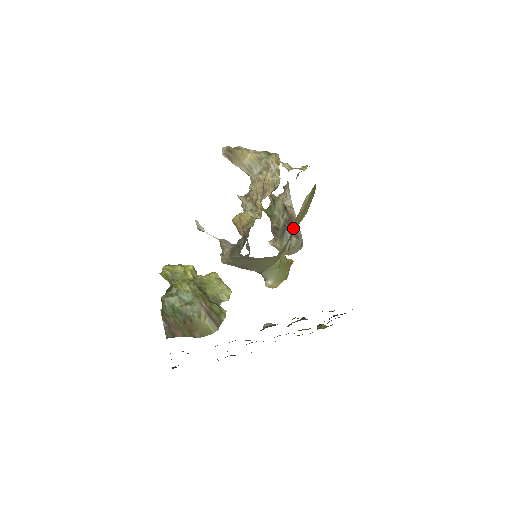
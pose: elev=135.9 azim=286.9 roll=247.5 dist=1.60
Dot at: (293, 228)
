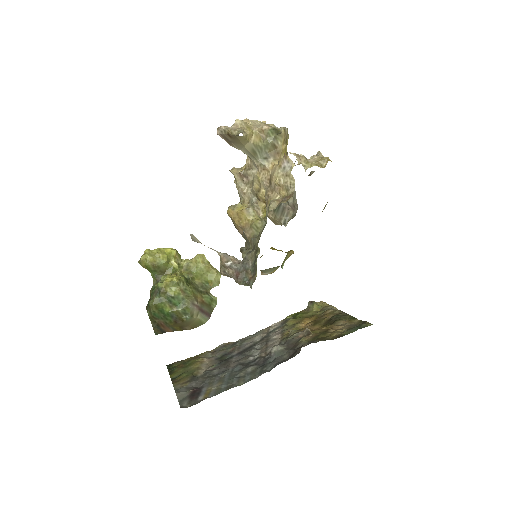
Dot at: occluded
